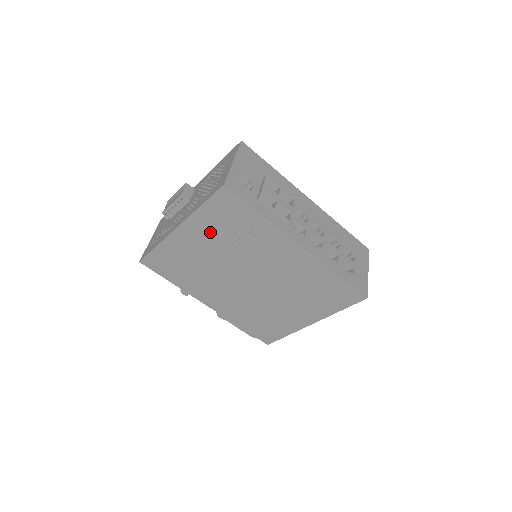
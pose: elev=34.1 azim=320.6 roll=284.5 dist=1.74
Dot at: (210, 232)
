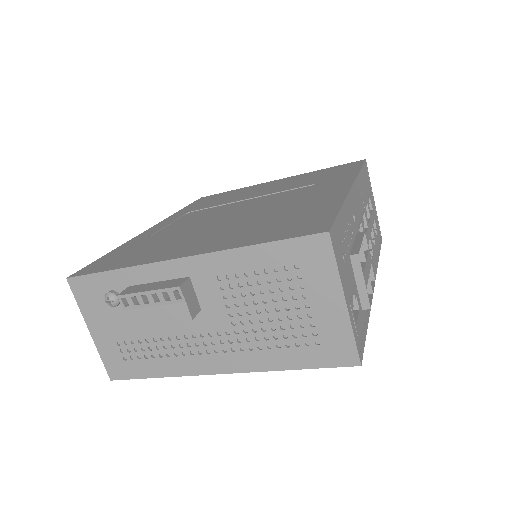
Dot at: occluded
